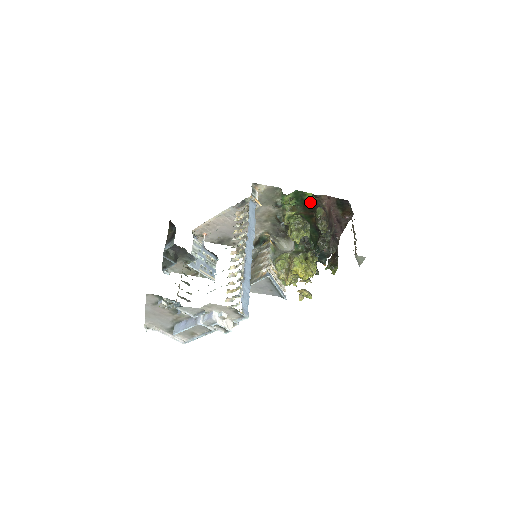
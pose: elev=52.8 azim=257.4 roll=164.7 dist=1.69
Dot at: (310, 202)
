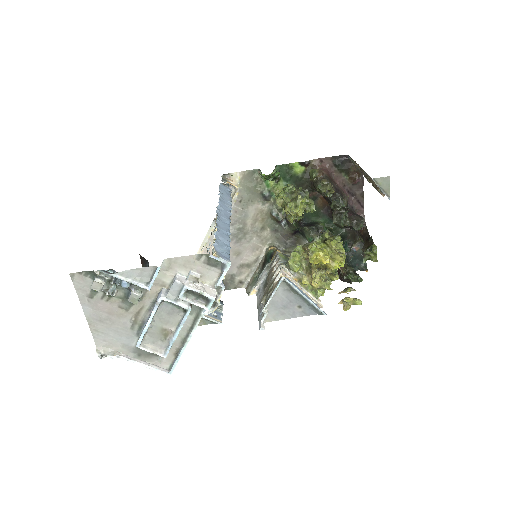
Dot at: (302, 177)
